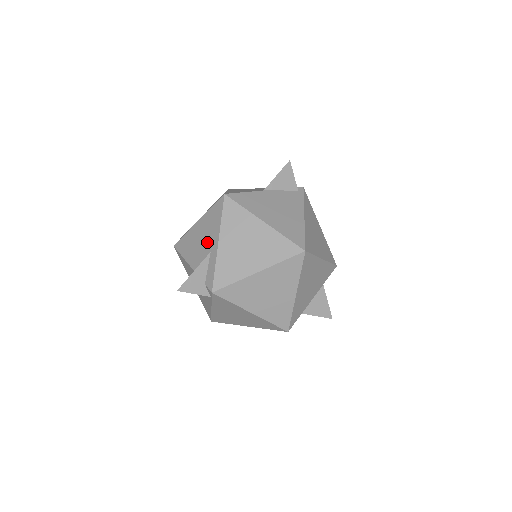
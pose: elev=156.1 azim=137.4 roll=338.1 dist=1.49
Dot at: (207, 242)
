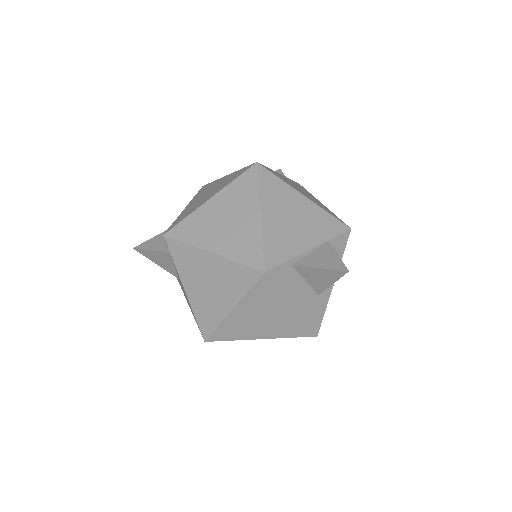
Dot at: occluded
